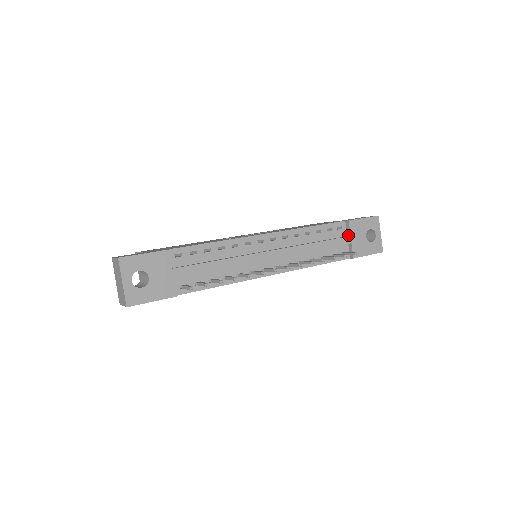
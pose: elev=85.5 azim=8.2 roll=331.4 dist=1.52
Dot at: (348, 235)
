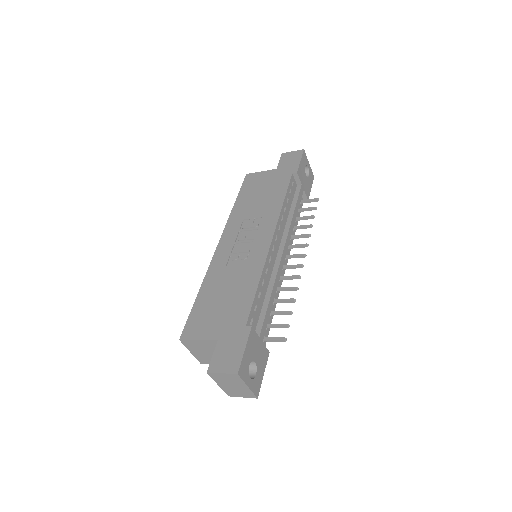
Dot at: (298, 184)
